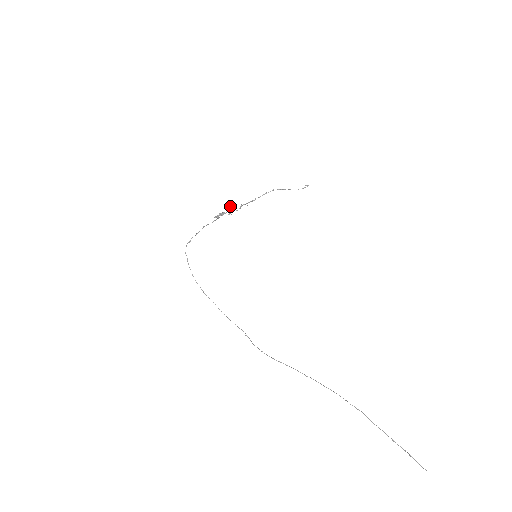
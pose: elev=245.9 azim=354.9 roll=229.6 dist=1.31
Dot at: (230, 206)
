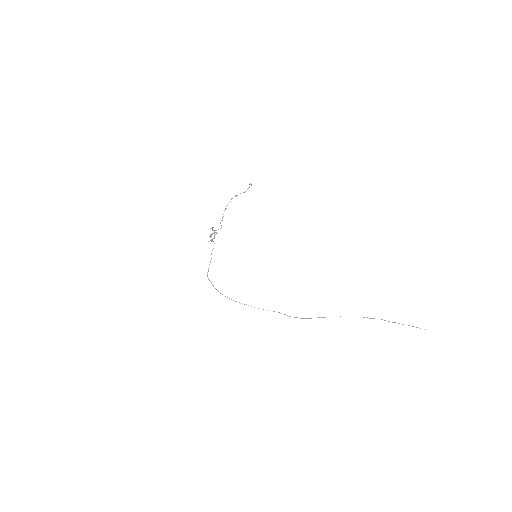
Dot at: occluded
